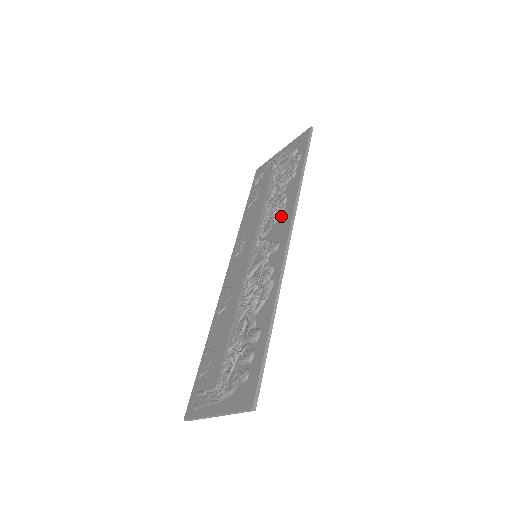
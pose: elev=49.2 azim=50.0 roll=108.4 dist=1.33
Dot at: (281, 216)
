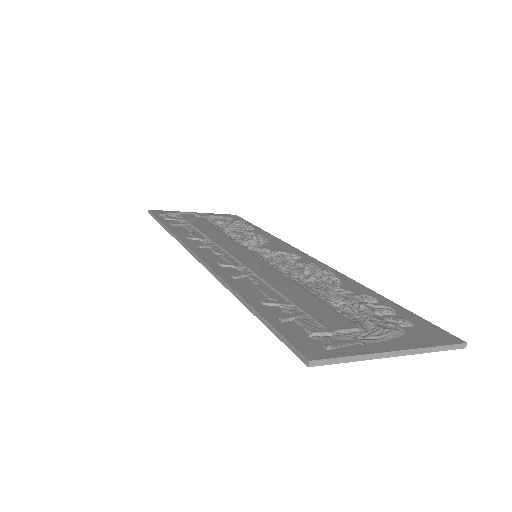
Dot at: (271, 243)
